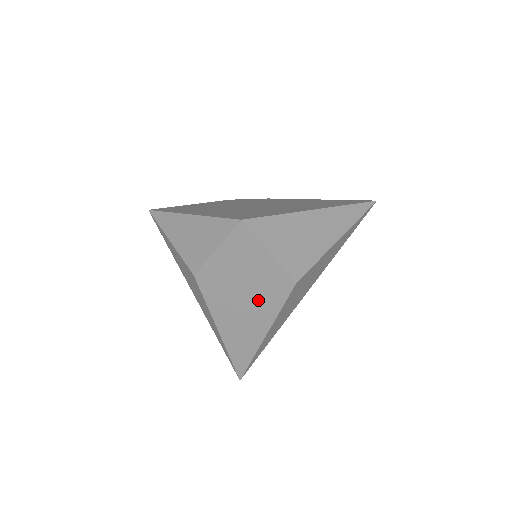
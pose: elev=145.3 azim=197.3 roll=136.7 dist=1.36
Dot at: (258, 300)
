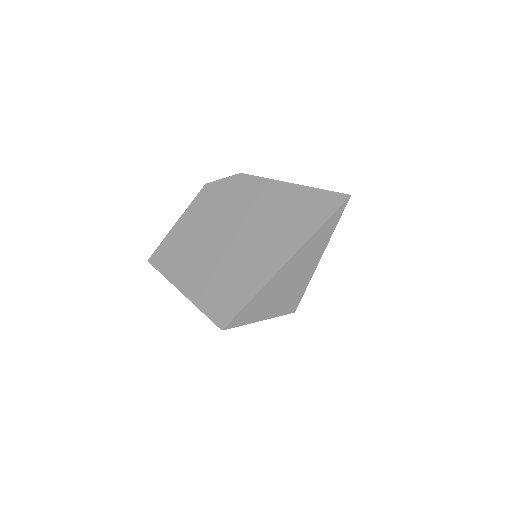
Dot at: occluded
